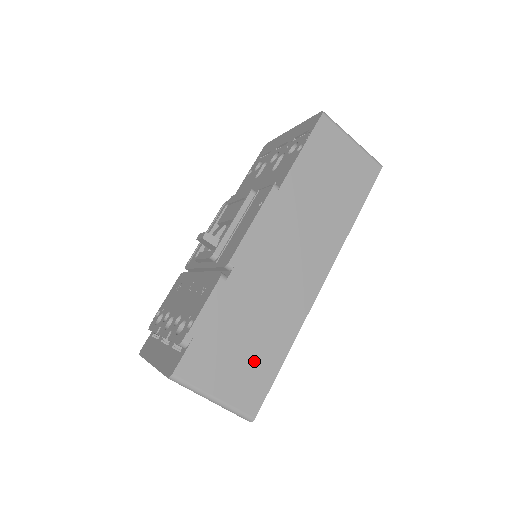
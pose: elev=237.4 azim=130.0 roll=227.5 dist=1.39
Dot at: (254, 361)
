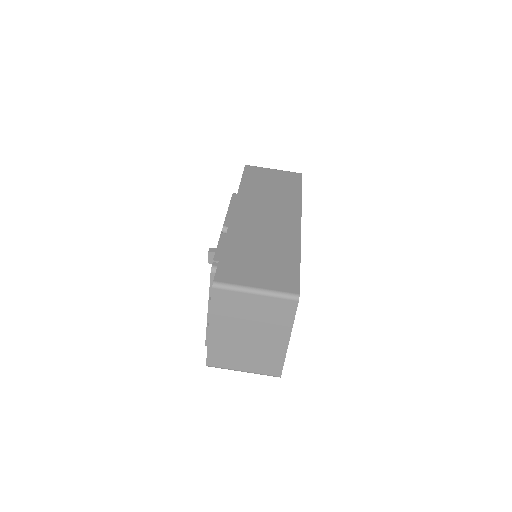
Dot at: (275, 265)
